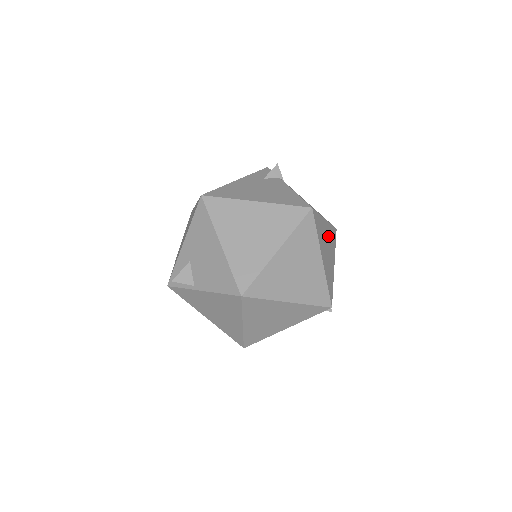
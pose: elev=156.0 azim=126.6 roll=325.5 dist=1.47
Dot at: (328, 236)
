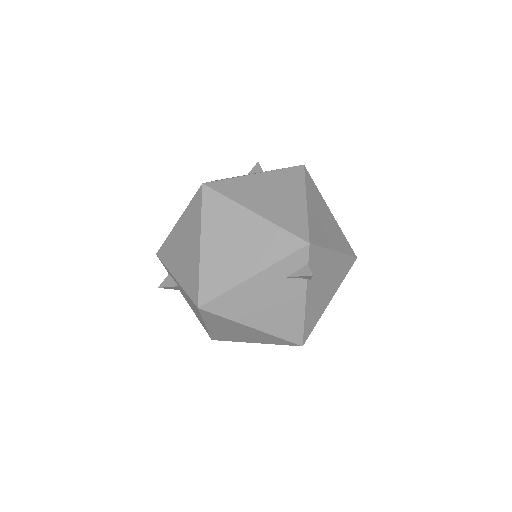
Dot at: occluded
